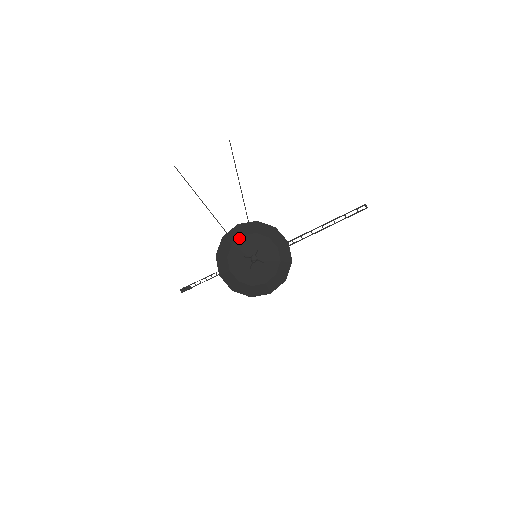
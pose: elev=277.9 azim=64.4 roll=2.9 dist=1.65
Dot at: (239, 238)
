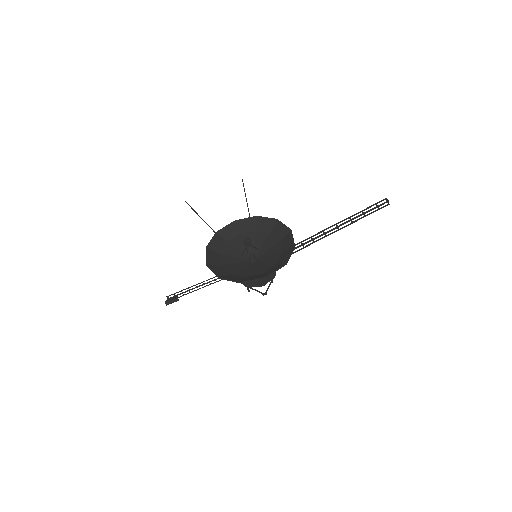
Dot at: (237, 236)
